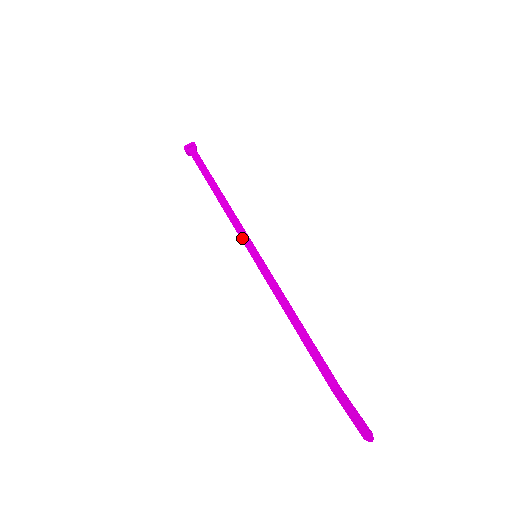
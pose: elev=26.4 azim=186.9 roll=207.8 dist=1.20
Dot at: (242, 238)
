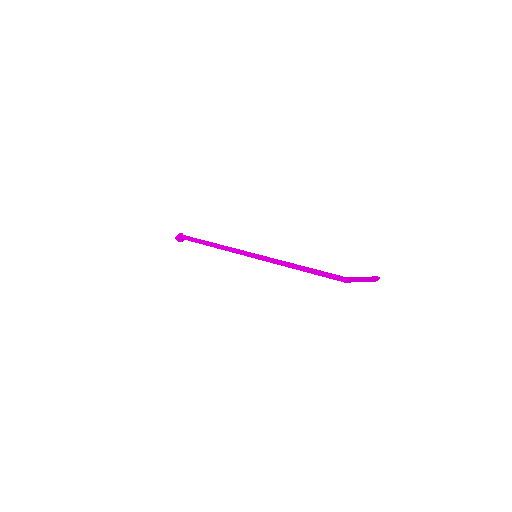
Dot at: (242, 254)
